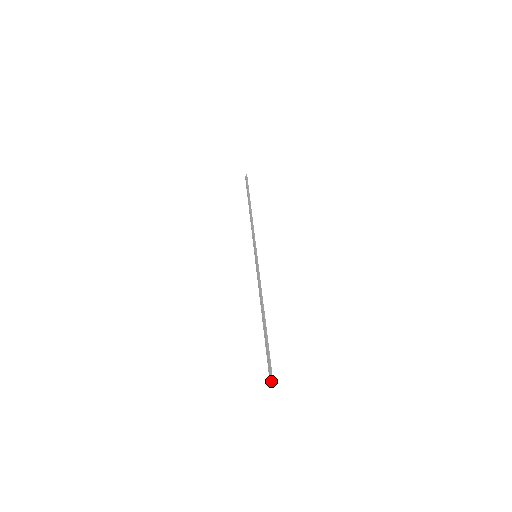
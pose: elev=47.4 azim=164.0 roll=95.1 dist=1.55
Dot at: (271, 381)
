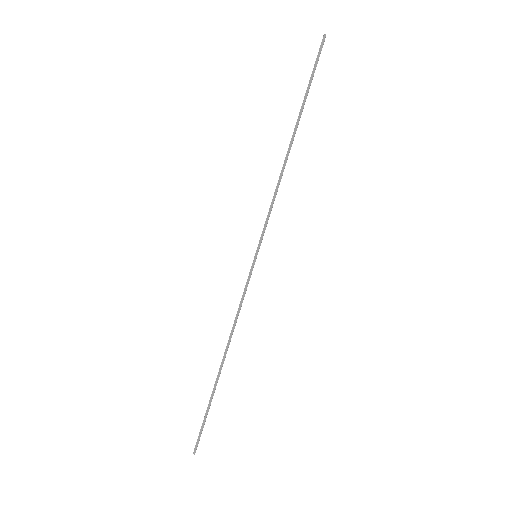
Dot at: occluded
